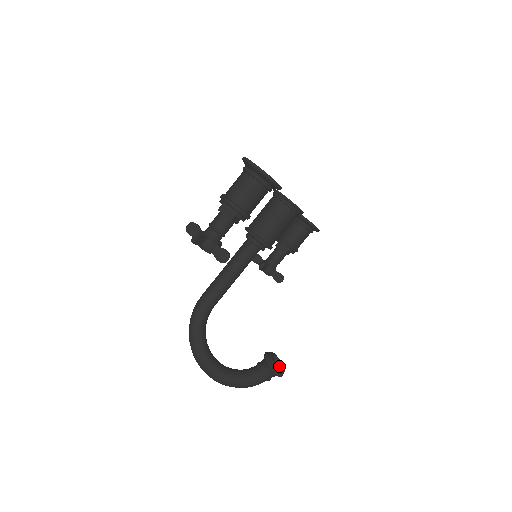
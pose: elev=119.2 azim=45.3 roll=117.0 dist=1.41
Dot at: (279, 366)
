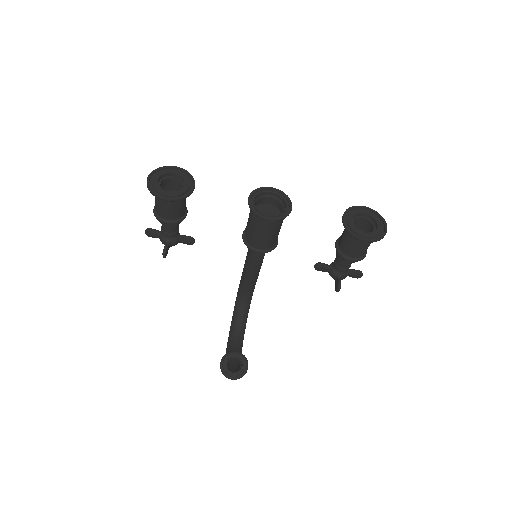
Dot at: (240, 370)
